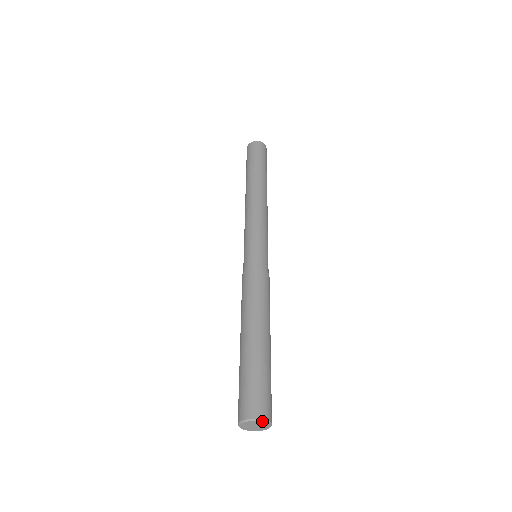
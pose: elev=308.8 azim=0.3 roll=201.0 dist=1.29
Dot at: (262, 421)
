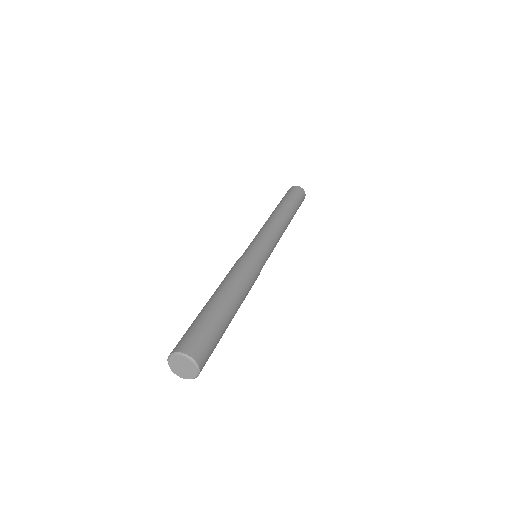
Dot at: (175, 354)
